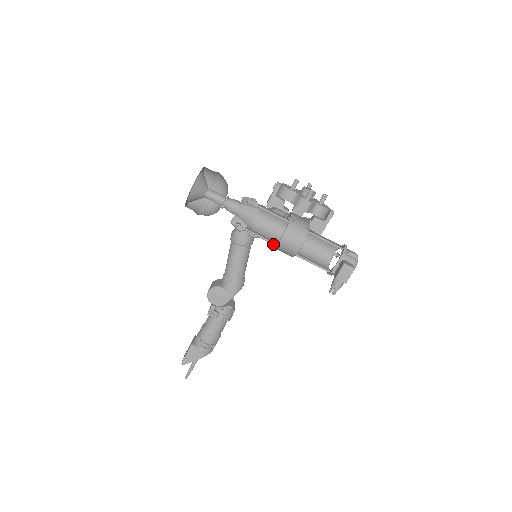
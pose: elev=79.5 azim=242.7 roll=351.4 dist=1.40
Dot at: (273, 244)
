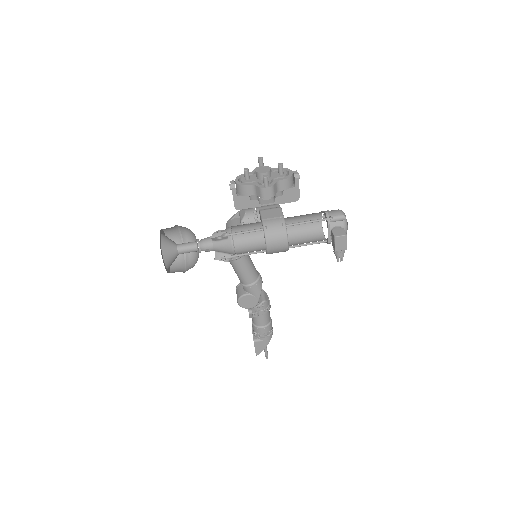
Dot at: (263, 252)
